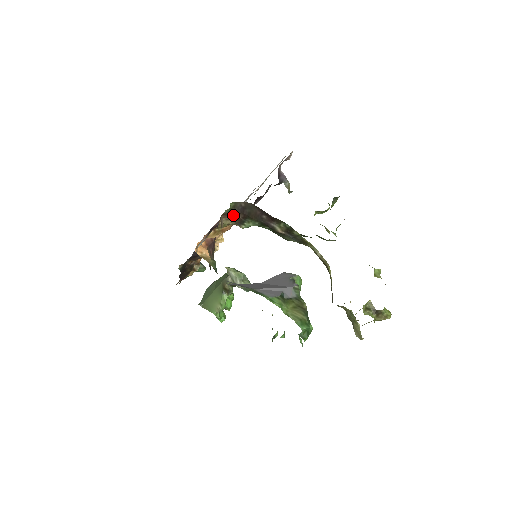
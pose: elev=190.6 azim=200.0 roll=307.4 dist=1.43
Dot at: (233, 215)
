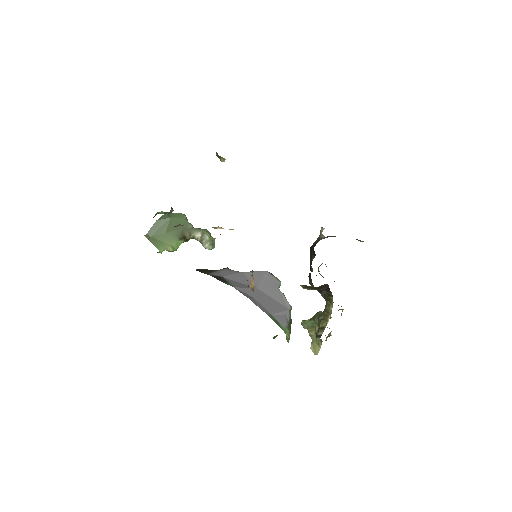
Dot at: (309, 286)
